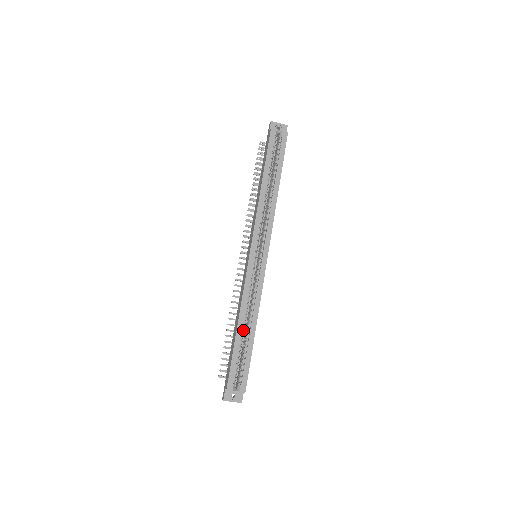
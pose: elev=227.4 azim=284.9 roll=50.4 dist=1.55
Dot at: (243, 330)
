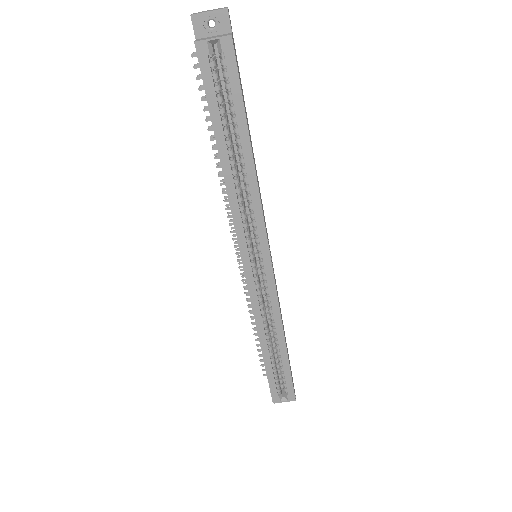
Dot at: (270, 349)
